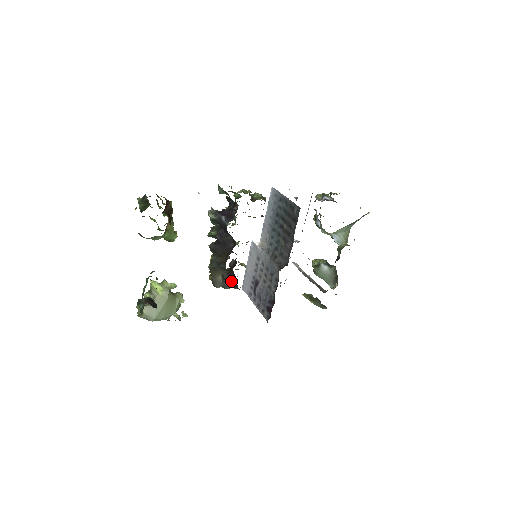
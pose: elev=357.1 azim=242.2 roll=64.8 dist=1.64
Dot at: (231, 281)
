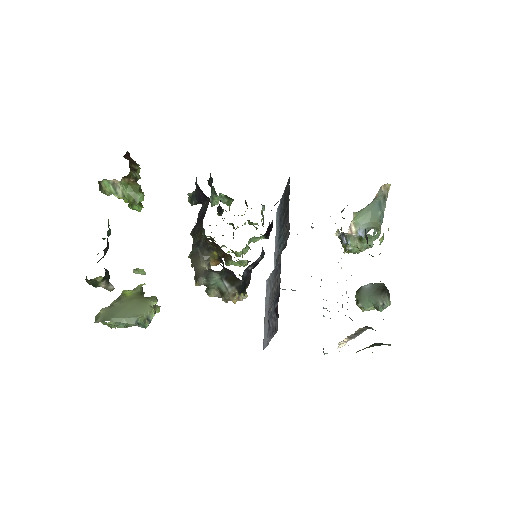
Dot at: (218, 271)
